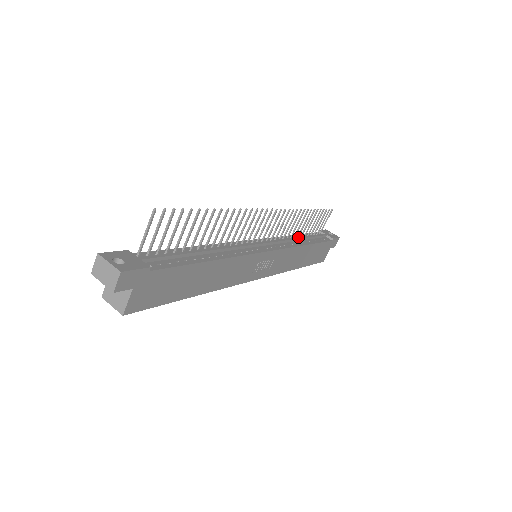
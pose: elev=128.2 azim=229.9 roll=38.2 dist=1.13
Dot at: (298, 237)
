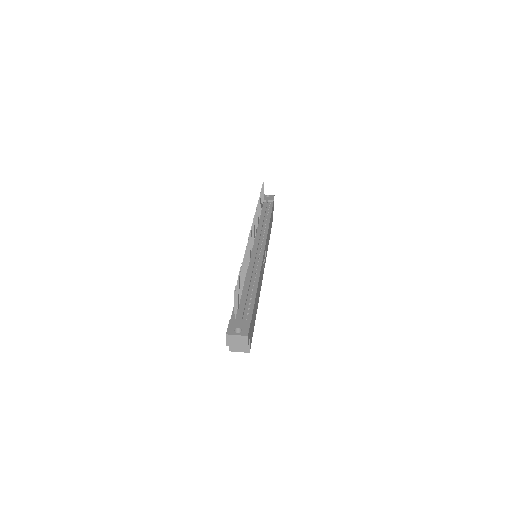
Dot at: (261, 221)
